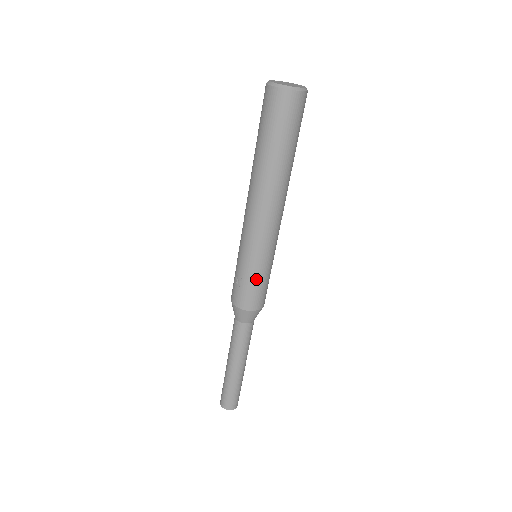
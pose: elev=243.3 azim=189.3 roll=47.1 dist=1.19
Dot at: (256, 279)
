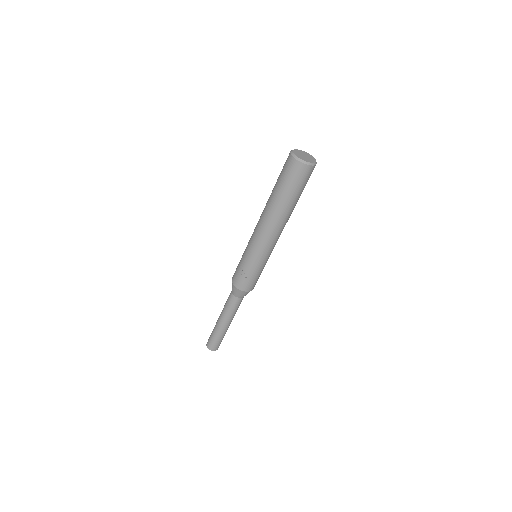
Dot at: (258, 273)
